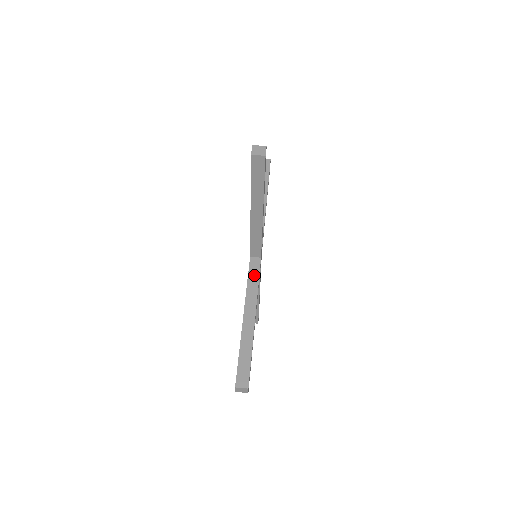
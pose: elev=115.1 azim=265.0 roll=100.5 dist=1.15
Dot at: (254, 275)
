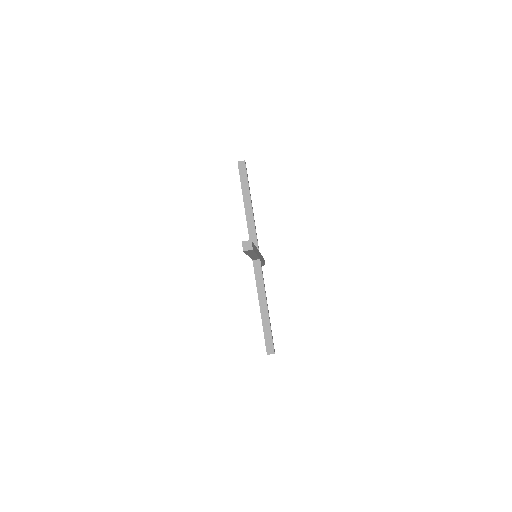
Dot at: (259, 274)
